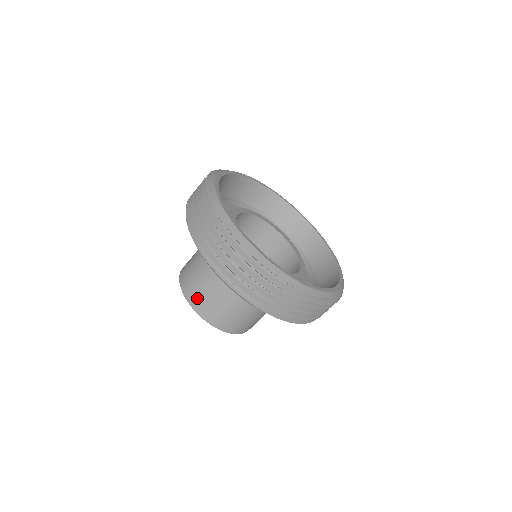
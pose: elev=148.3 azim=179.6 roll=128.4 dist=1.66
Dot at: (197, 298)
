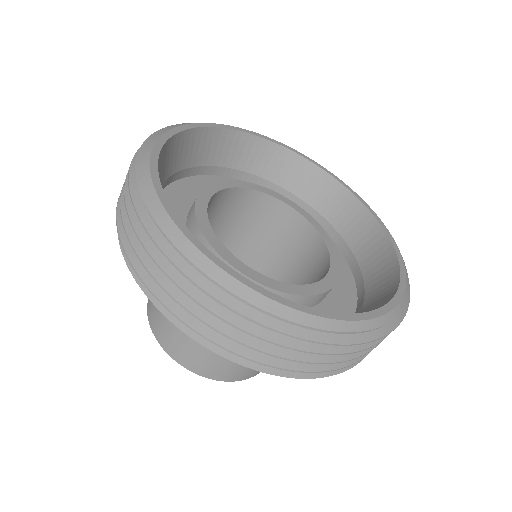
Dot at: occluded
